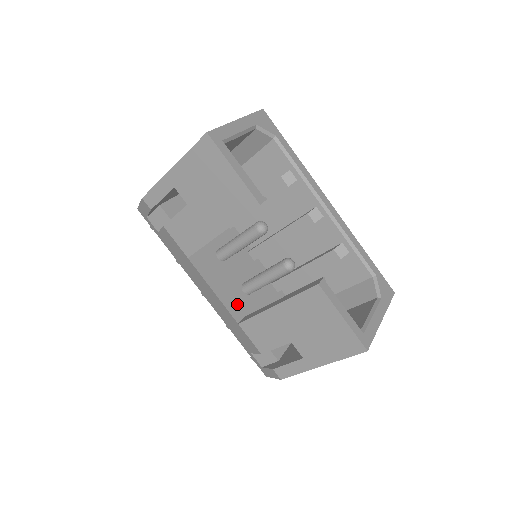
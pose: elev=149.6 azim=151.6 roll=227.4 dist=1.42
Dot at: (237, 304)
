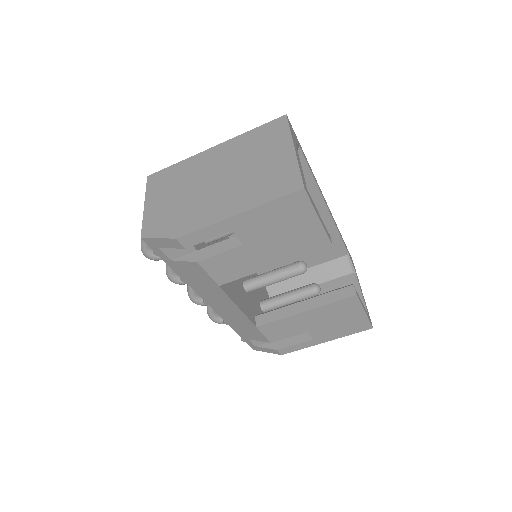
Dot at: (249, 308)
